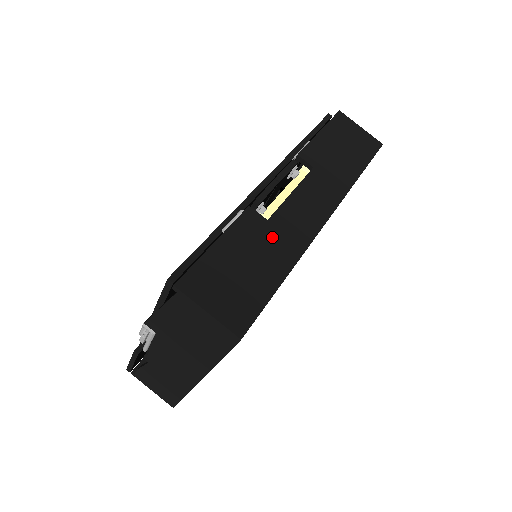
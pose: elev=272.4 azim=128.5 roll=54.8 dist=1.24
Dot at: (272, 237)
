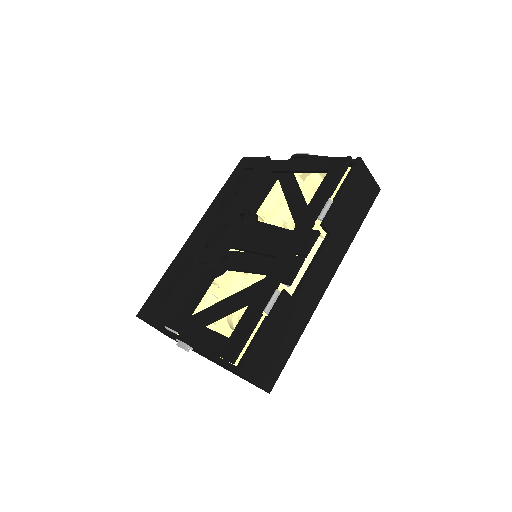
Dot at: (295, 312)
